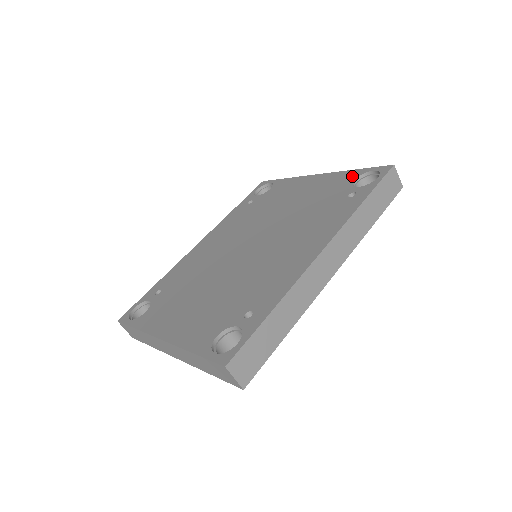
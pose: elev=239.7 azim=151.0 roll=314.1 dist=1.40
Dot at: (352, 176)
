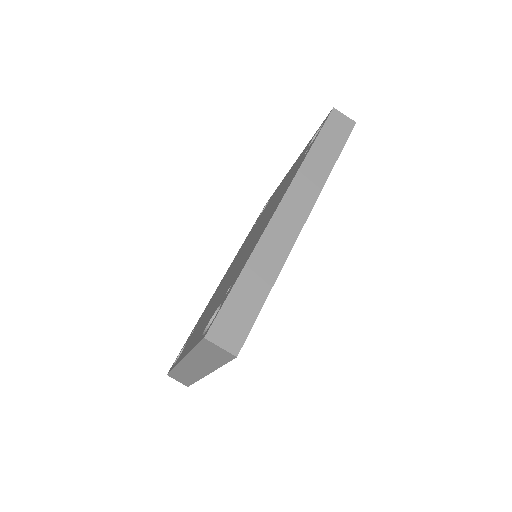
Dot at: occluded
